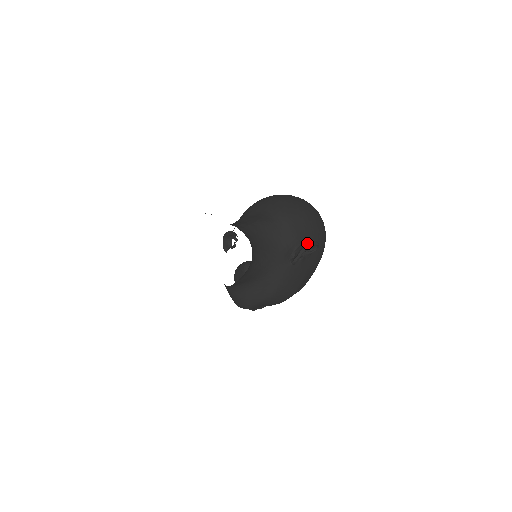
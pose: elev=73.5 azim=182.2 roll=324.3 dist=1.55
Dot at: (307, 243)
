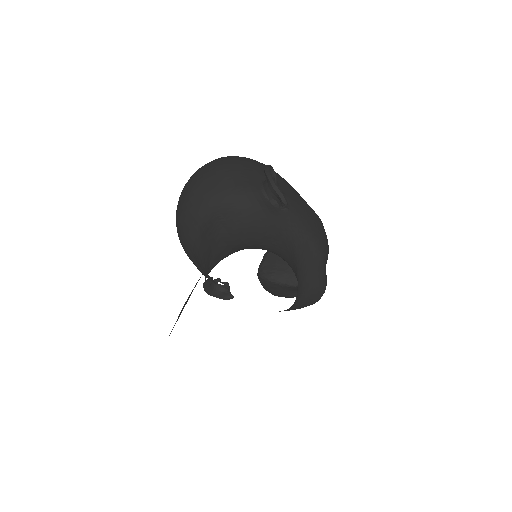
Dot at: (262, 181)
